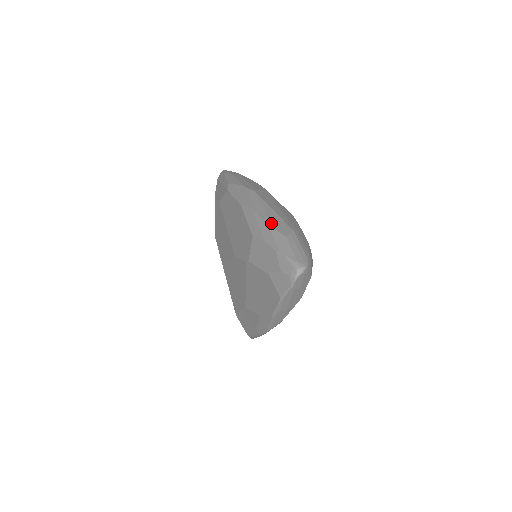
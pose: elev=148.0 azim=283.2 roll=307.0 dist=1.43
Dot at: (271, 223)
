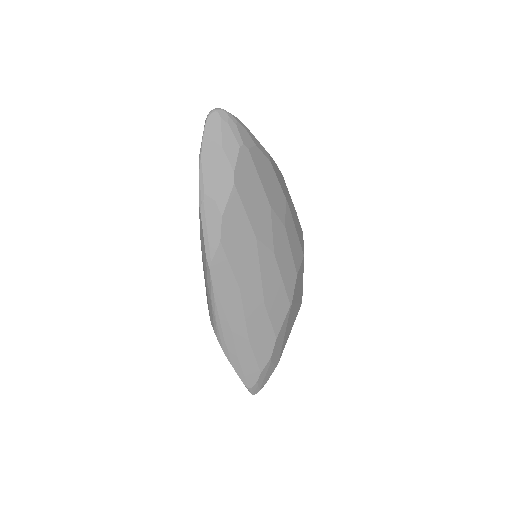
Dot at: occluded
